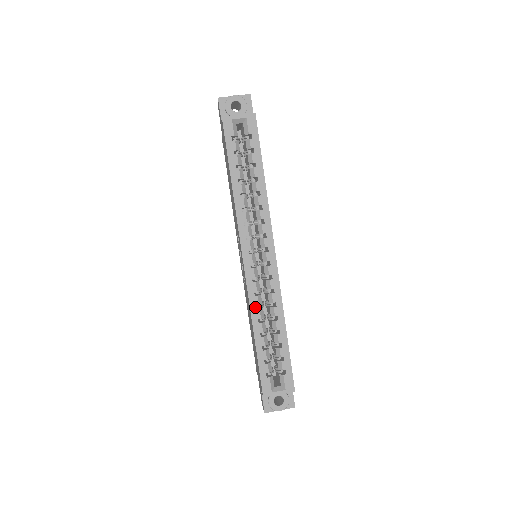
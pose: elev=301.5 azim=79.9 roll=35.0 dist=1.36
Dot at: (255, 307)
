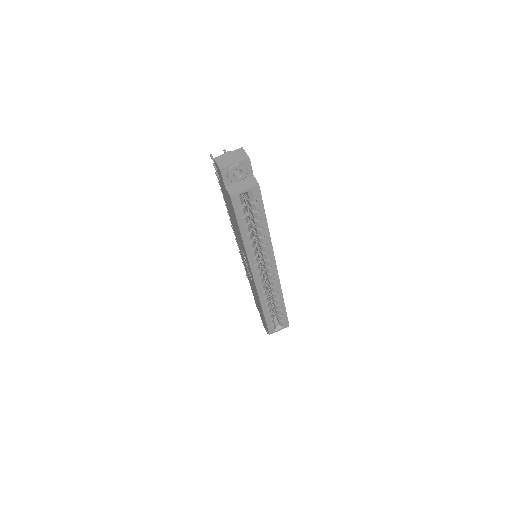
Dot at: (263, 298)
